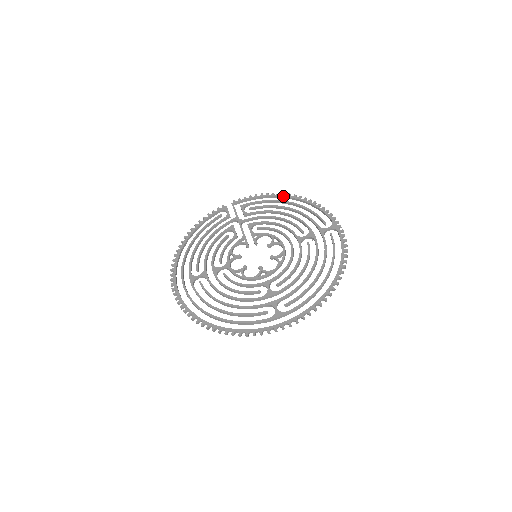
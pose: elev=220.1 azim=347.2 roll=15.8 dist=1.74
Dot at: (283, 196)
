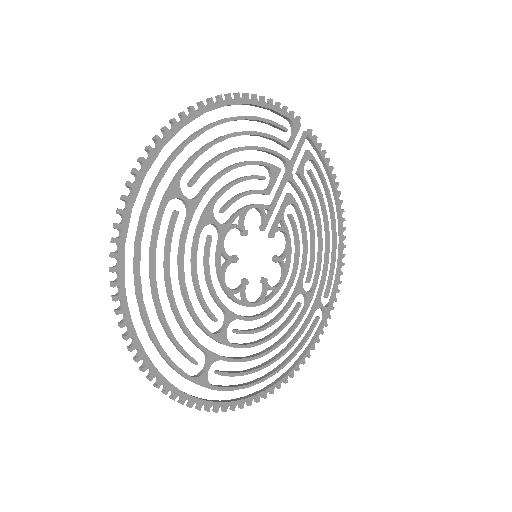
Dot at: (339, 204)
